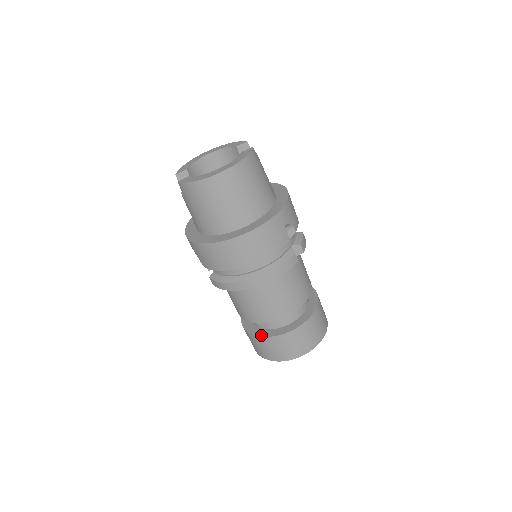
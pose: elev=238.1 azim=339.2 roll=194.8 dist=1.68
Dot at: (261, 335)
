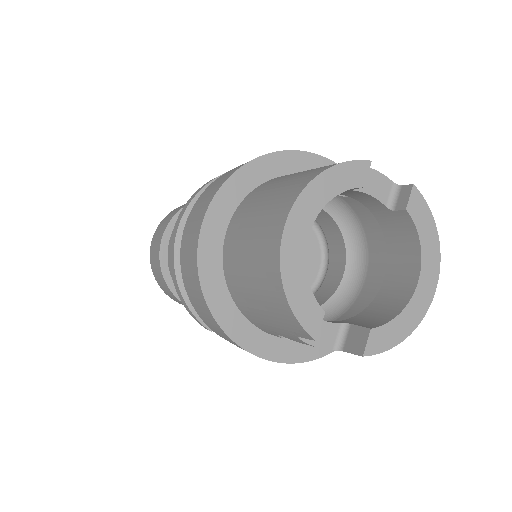
Dot at: occluded
